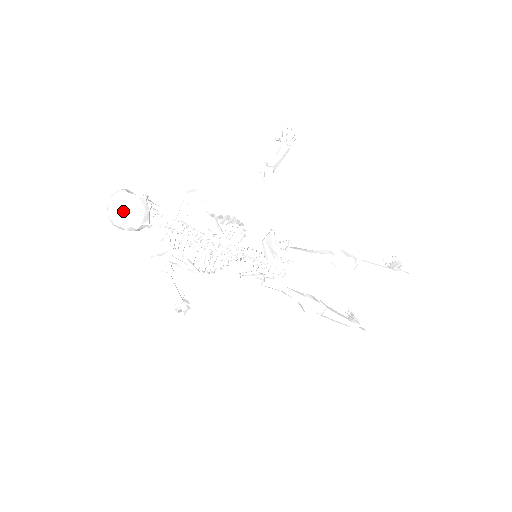
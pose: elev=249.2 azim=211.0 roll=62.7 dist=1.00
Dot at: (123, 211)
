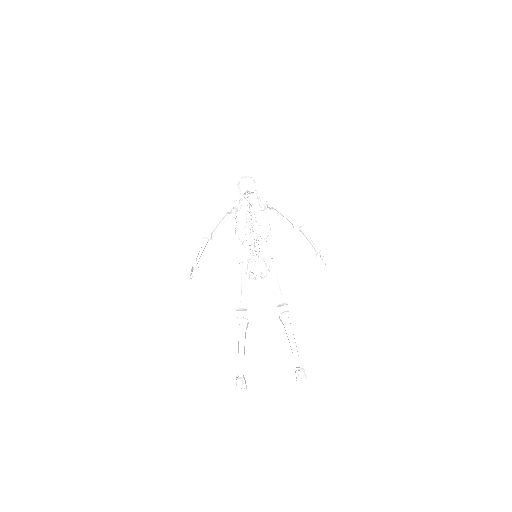
Dot at: (248, 177)
